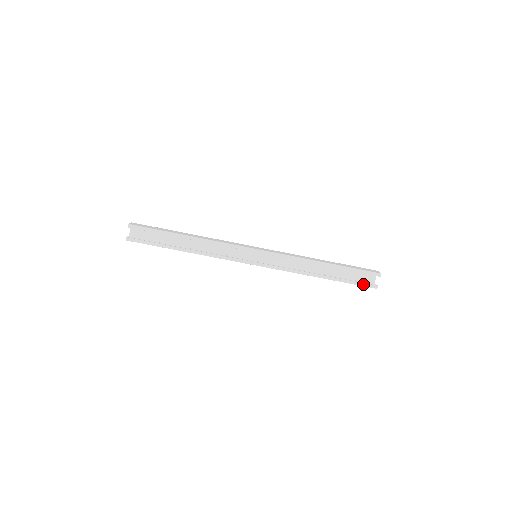
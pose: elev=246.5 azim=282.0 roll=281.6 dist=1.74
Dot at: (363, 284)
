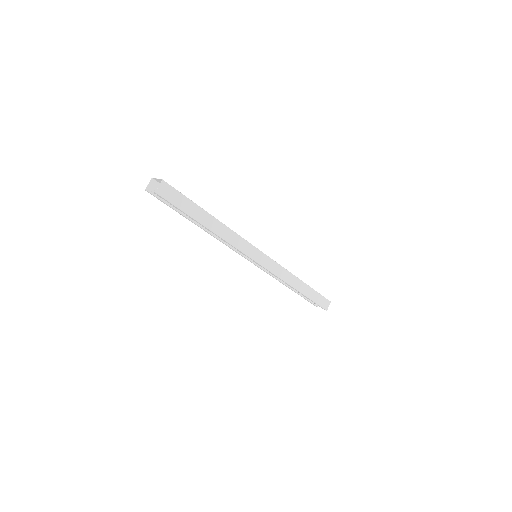
Dot at: (310, 302)
